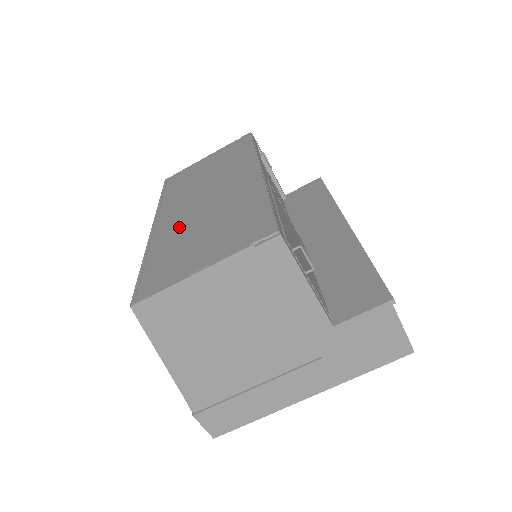
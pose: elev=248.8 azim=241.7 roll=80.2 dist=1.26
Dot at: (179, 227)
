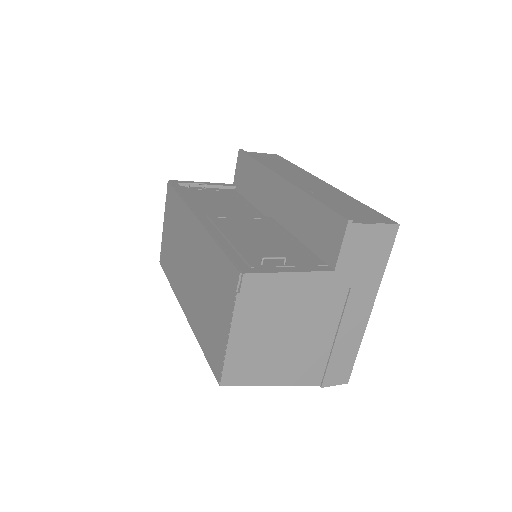
Dot at: (195, 303)
